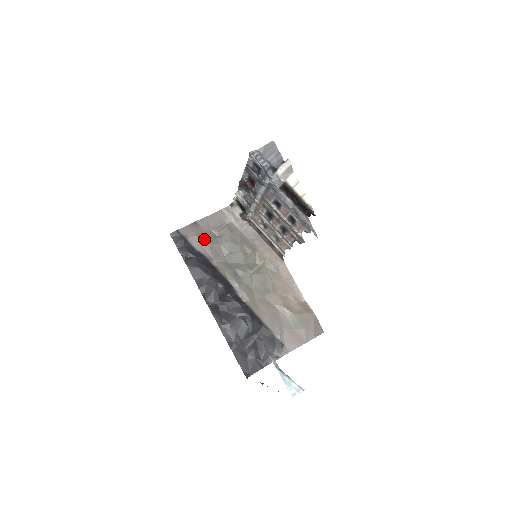
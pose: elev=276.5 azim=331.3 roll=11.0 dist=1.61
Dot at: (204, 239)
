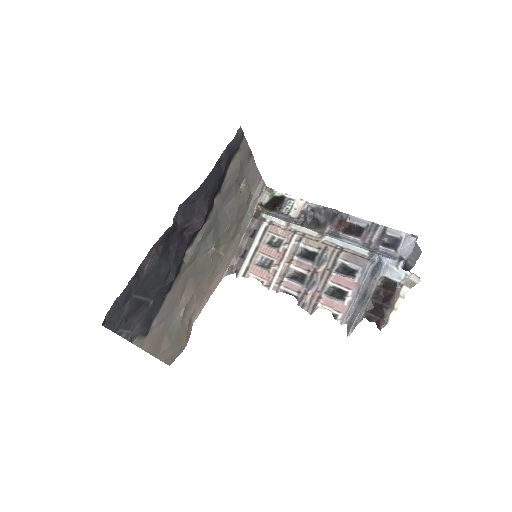
Dot at: (238, 174)
